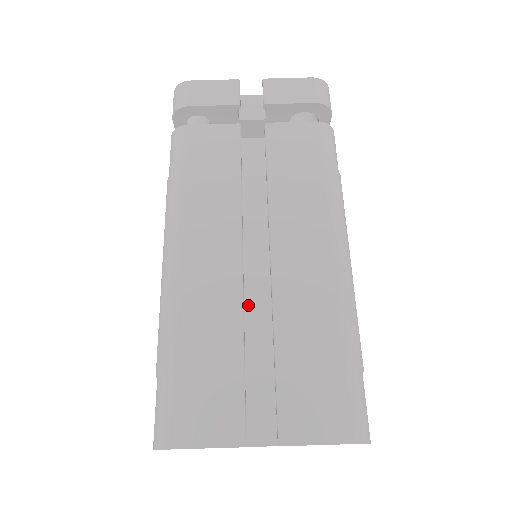
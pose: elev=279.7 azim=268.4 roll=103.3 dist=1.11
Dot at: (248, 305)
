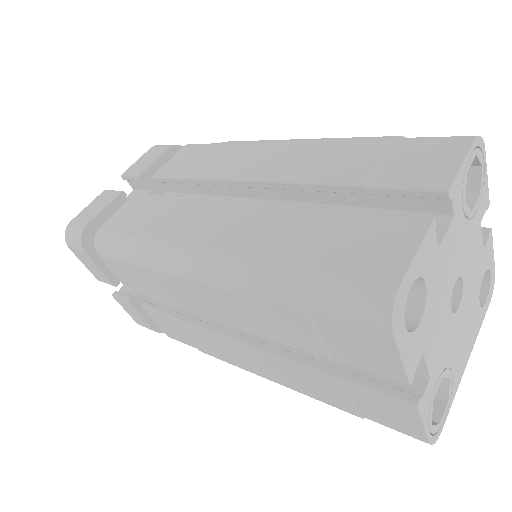
Dot at: occluded
